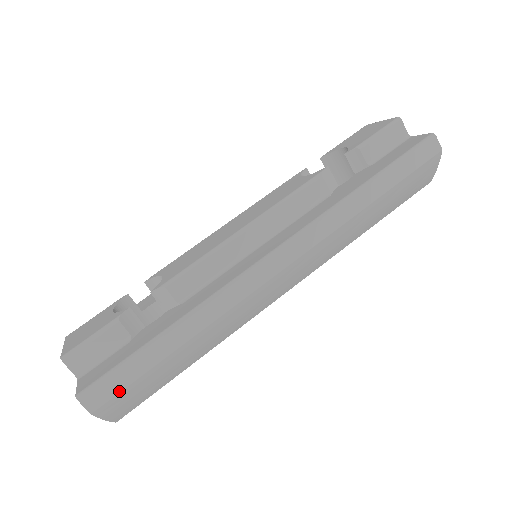
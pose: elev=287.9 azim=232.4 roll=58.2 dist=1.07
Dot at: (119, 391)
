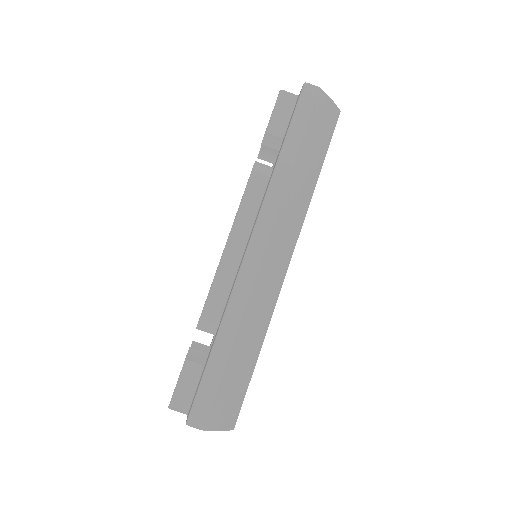
Dot at: (211, 404)
